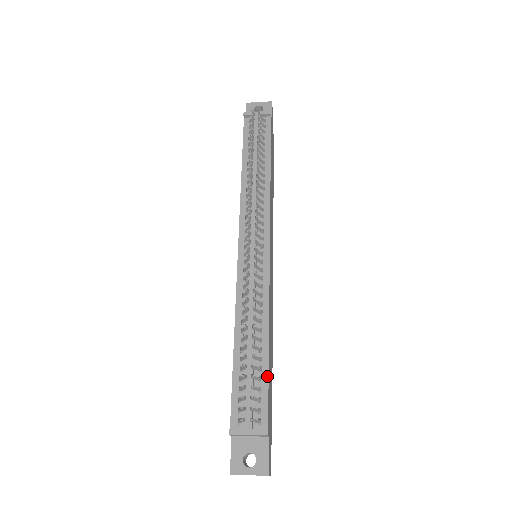
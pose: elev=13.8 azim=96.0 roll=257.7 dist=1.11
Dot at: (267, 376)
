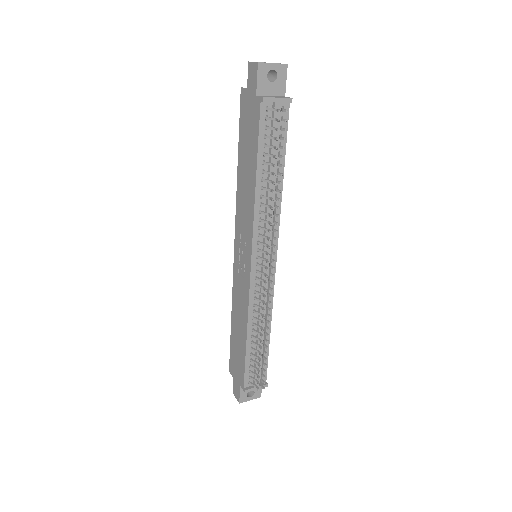
Dot at: (268, 354)
